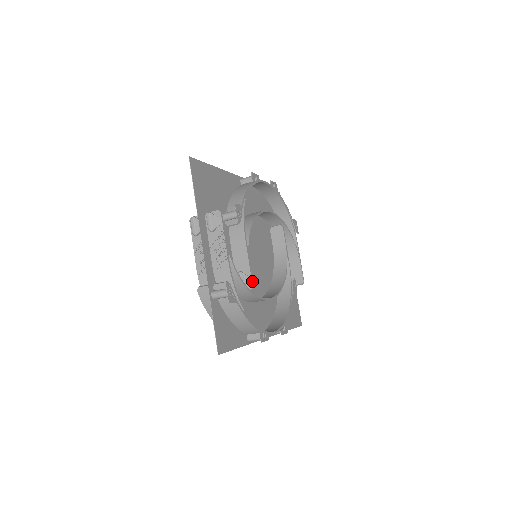
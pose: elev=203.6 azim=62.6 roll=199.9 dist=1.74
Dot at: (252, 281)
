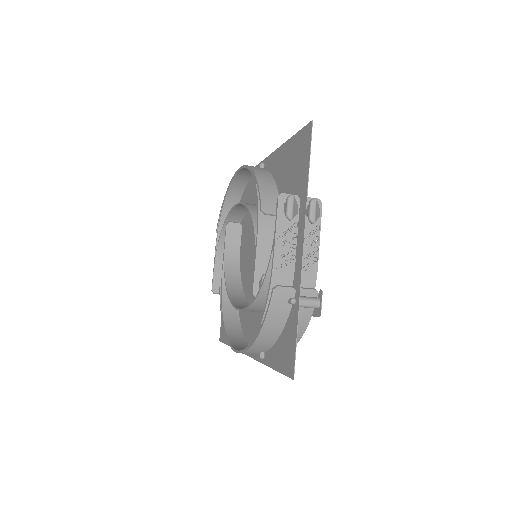
Dot at: occluded
